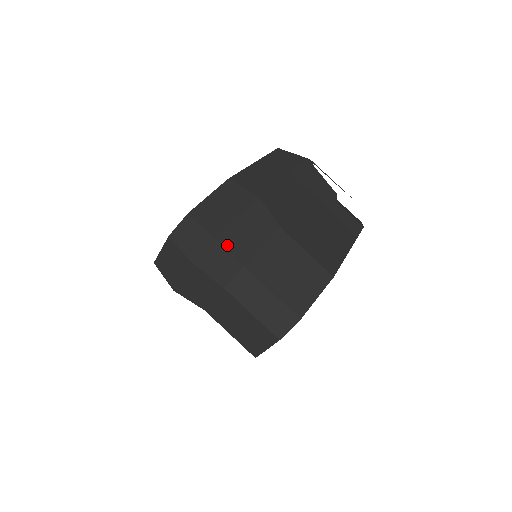
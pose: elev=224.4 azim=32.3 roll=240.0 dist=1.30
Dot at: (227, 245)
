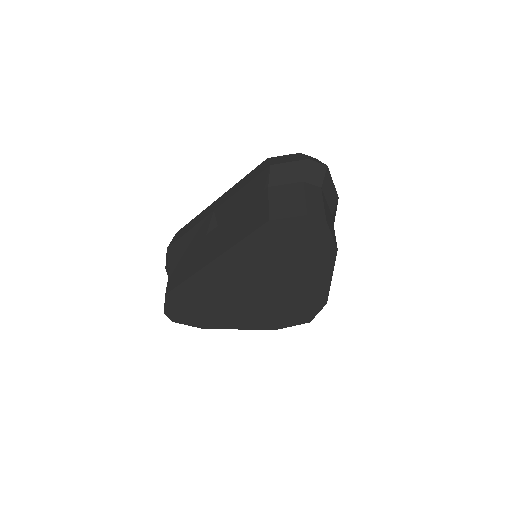
Dot at: (326, 175)
